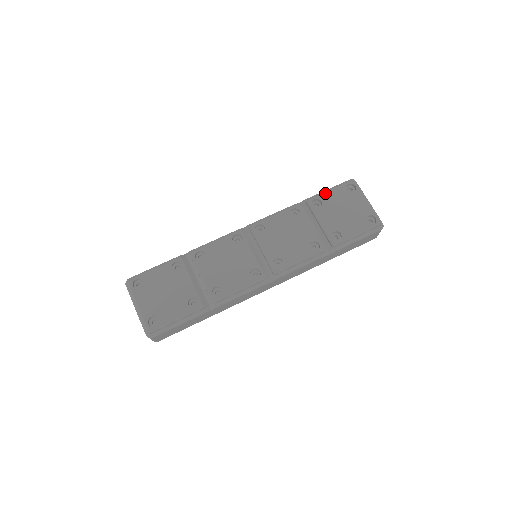
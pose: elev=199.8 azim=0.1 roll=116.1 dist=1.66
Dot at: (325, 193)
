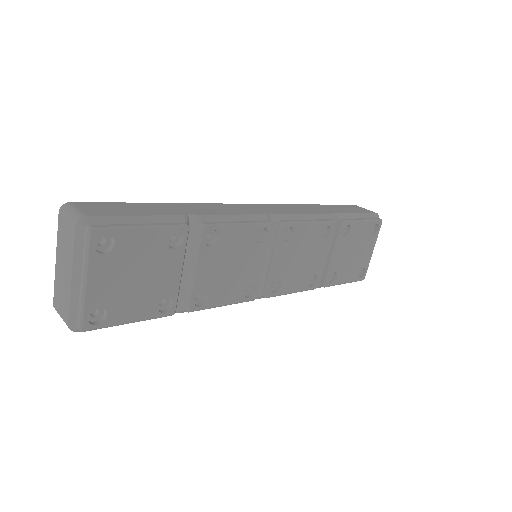
Dot at: (359, 223)
